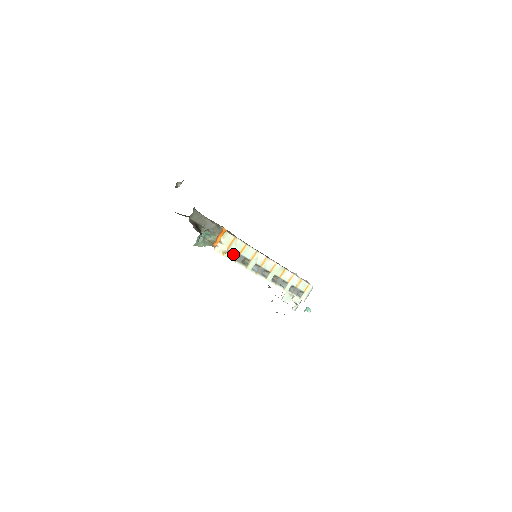
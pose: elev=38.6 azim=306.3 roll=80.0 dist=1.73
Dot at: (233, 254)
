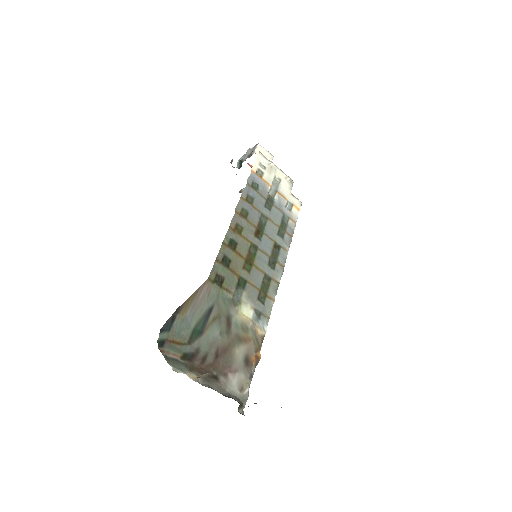
Dot at: occluded
